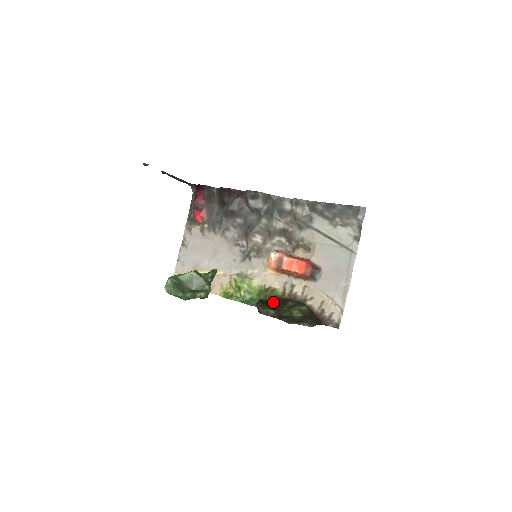
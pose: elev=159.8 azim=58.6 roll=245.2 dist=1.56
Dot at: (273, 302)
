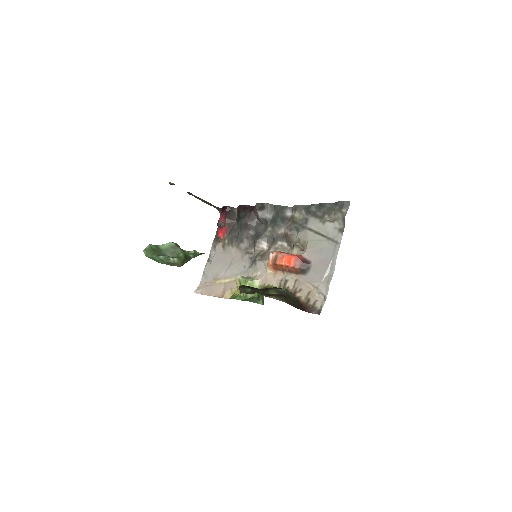
Dot at: occluded
